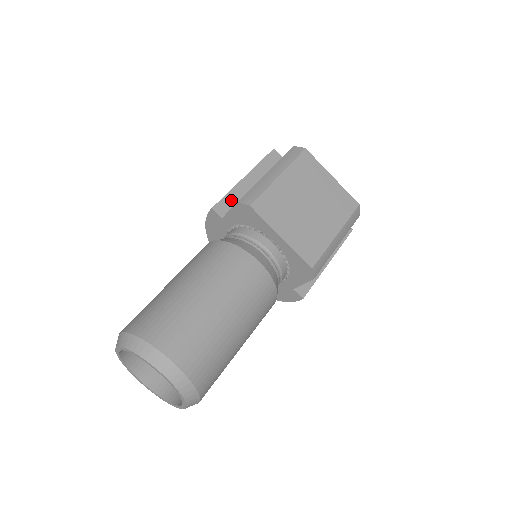
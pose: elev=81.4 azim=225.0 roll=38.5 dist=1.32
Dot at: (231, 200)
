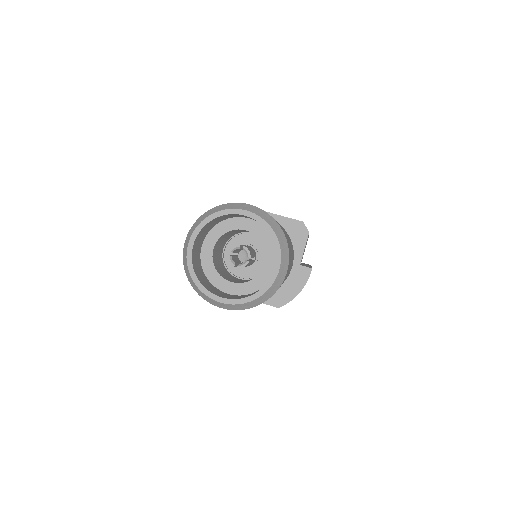
Dot at: occluded
